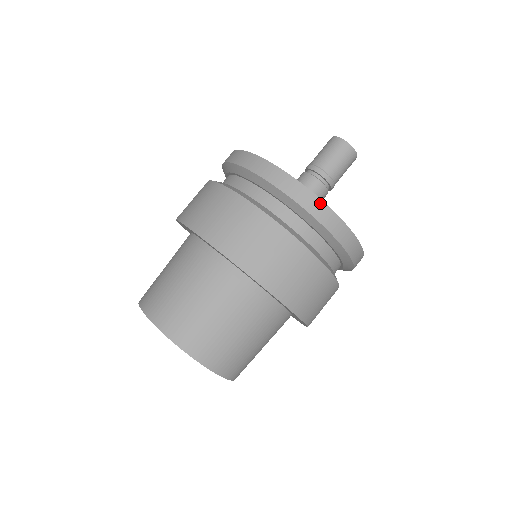
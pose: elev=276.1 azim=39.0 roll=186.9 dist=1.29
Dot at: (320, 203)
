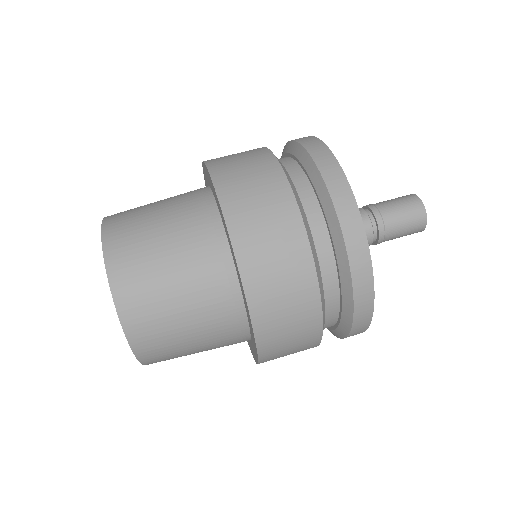
Dot at: (360, 226)
